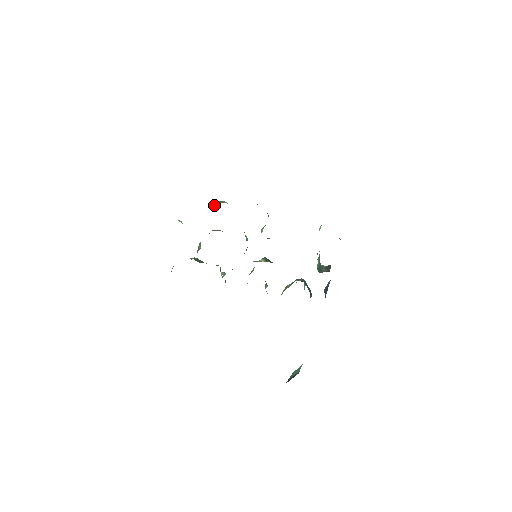
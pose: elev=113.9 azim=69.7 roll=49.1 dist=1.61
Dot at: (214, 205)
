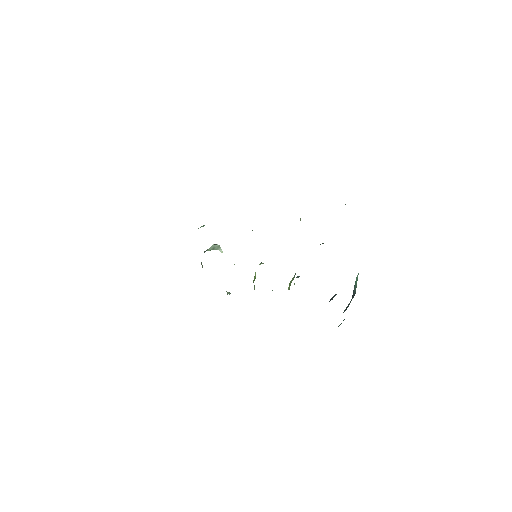
Dot at: occluded
